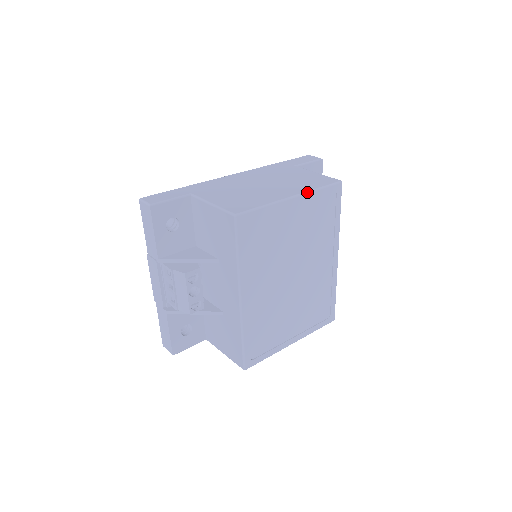
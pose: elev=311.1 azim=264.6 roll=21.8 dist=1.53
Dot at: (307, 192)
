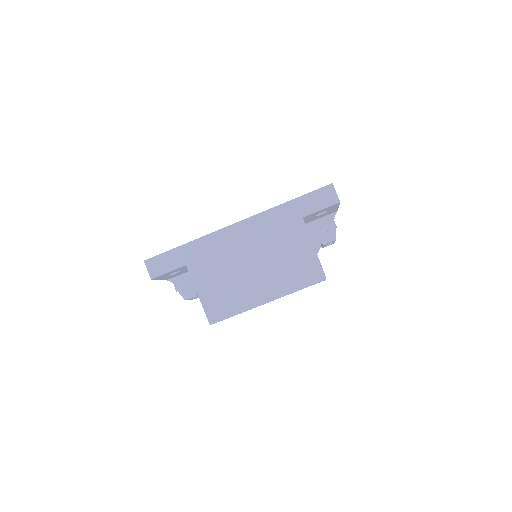
Dot at: (283, 296)
